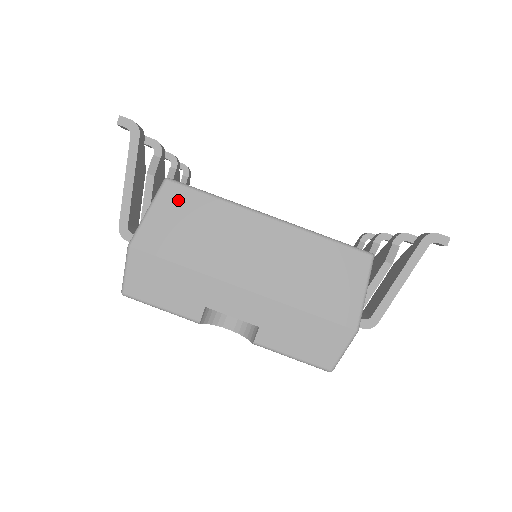
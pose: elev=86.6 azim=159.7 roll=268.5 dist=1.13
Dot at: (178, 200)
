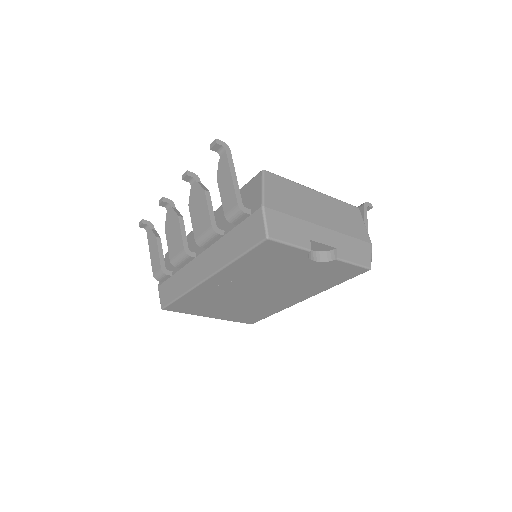
Dot at: (275, 181)
